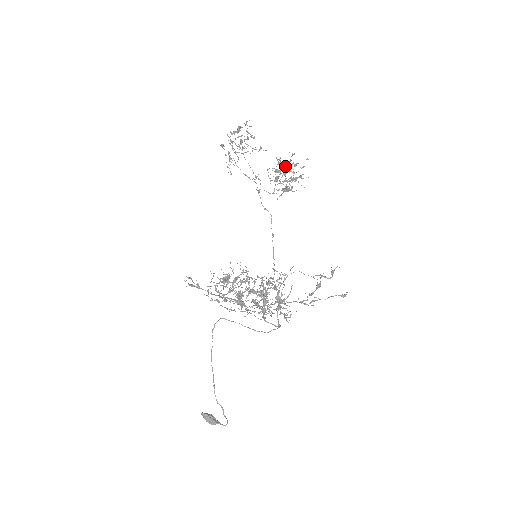
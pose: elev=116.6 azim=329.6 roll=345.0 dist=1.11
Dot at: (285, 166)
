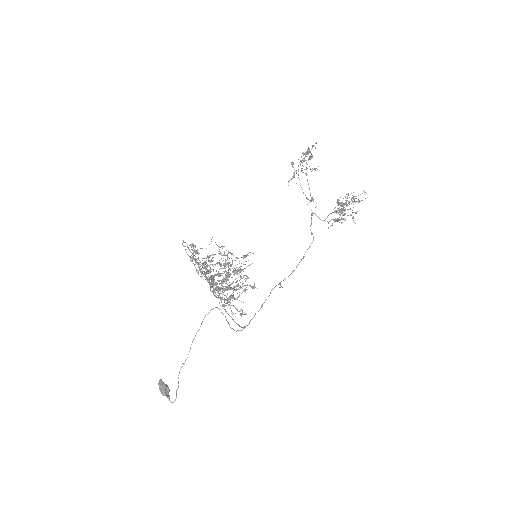
Dot at: (353, 202)
